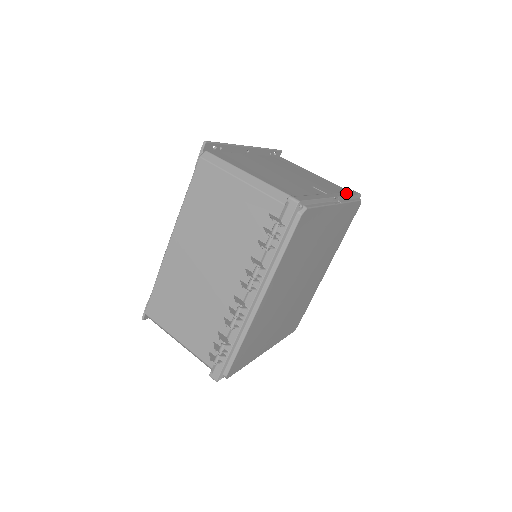
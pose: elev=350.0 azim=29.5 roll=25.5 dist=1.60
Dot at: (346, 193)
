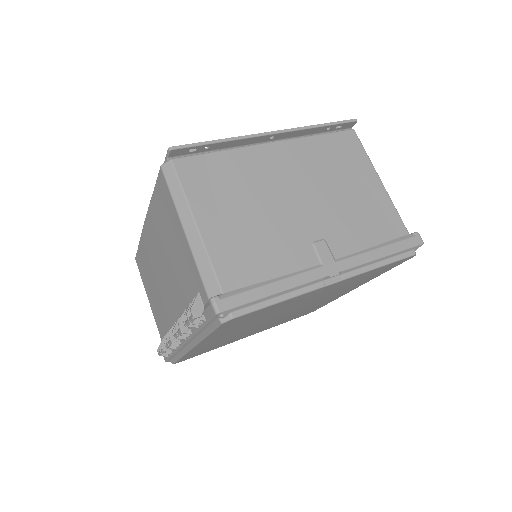
Dot at: (380, 251)
